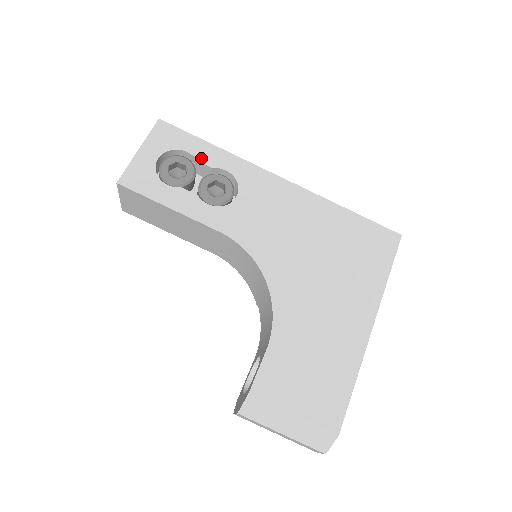
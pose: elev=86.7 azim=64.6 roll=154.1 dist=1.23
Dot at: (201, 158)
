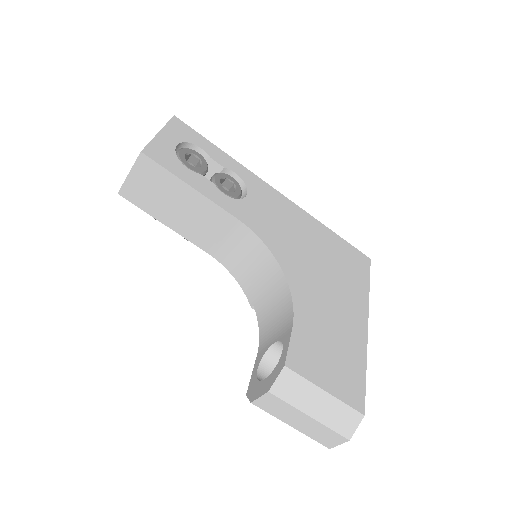
Dot at: (213, 157)
